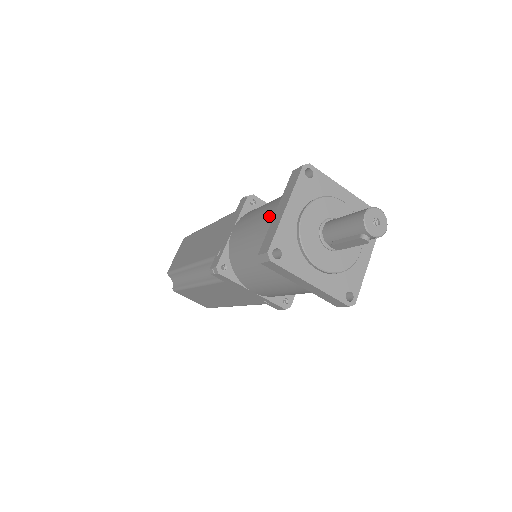
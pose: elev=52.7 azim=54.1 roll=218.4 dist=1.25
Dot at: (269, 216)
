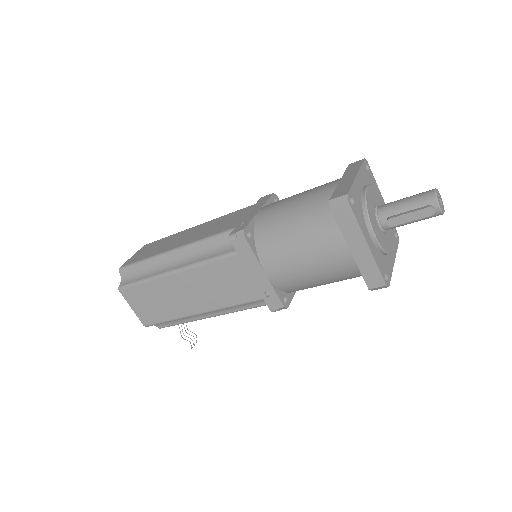
Dot at: (330, 185)
